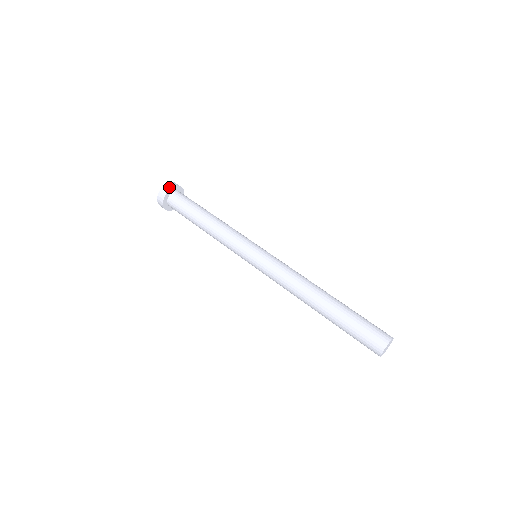
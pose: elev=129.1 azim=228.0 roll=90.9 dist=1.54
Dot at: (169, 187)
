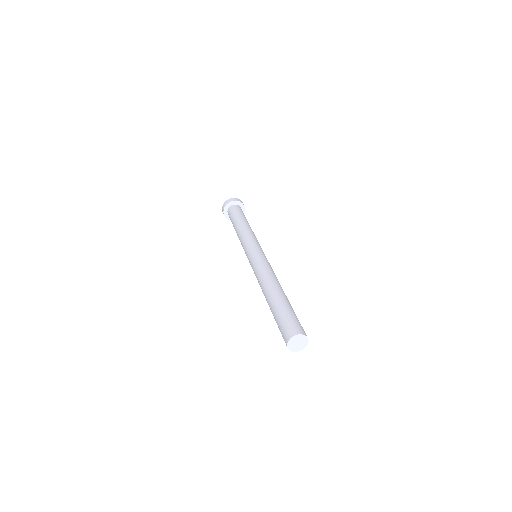
Dot at: (230, 201)
